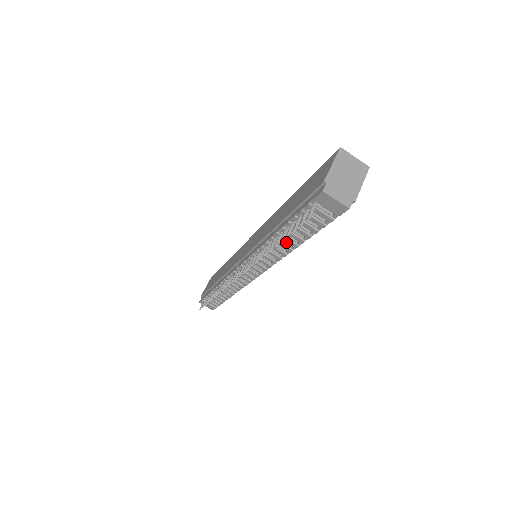
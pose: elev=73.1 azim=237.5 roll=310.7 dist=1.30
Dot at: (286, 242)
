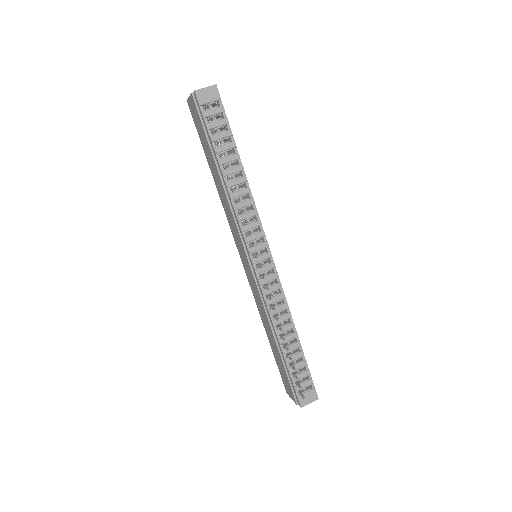
Dot at: (236, 177)
